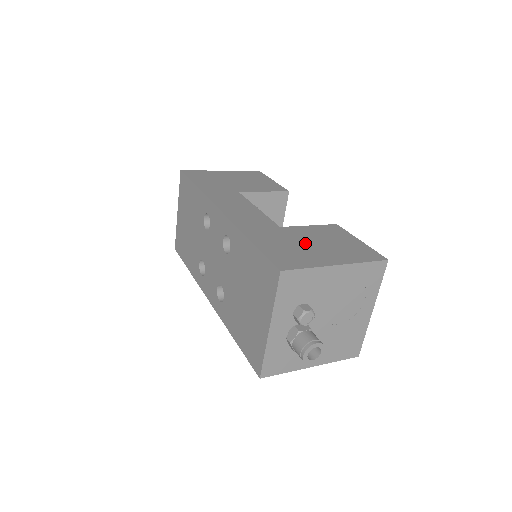
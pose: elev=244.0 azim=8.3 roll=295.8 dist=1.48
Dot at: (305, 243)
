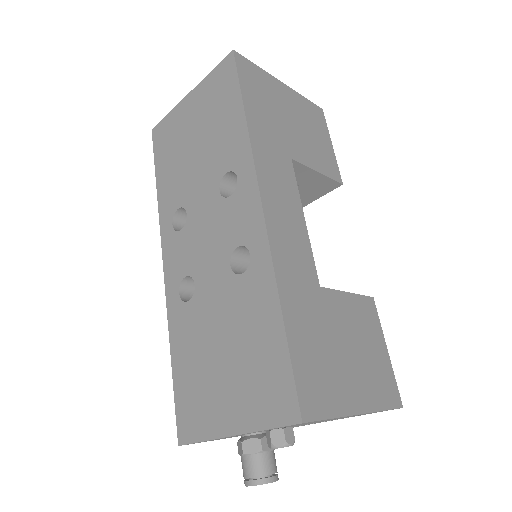
Dot at: (338, 344)
